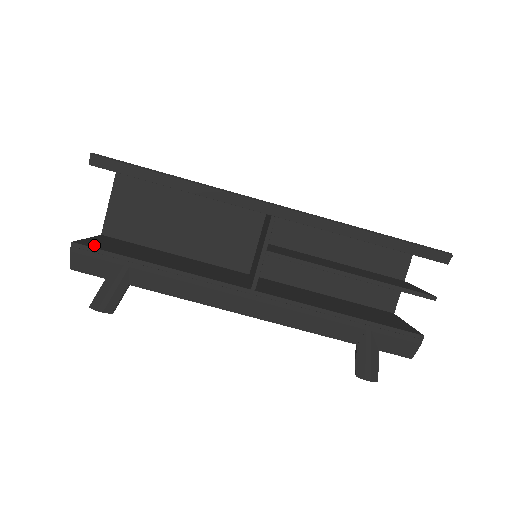
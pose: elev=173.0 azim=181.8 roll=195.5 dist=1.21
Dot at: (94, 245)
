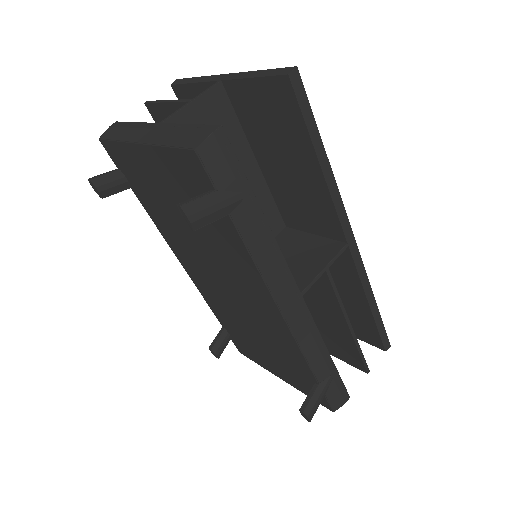
Dot at: occluded
